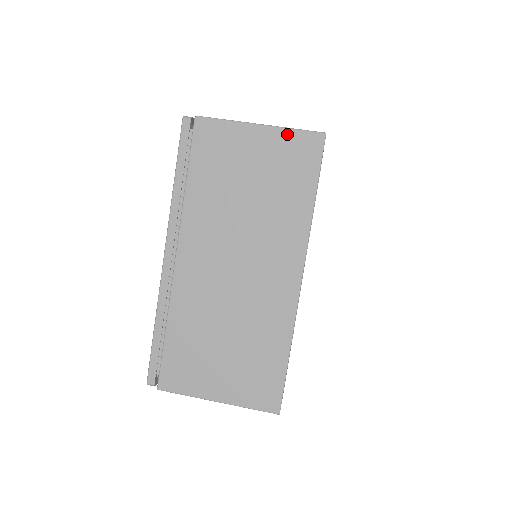
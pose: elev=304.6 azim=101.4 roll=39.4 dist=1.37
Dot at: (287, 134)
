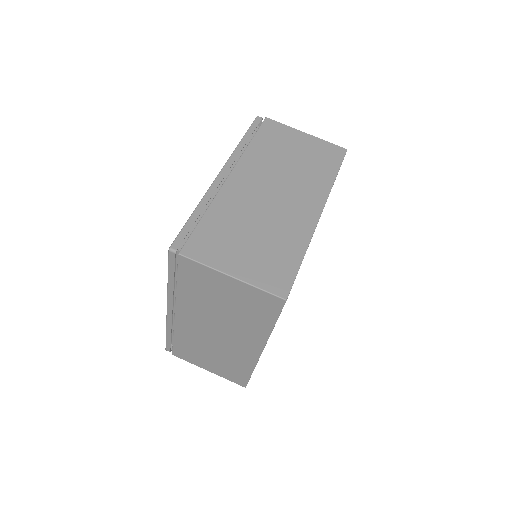
Dot at: (254, 290)
